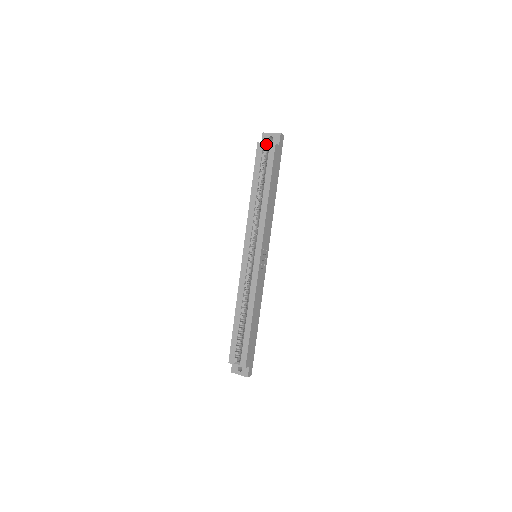
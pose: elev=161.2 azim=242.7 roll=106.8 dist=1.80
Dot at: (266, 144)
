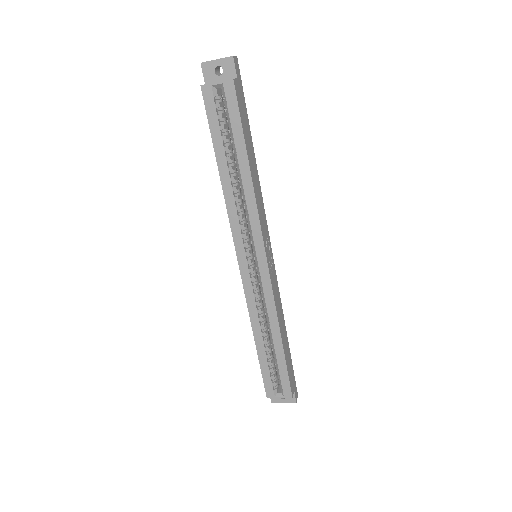
Dot at: (216, 84)
